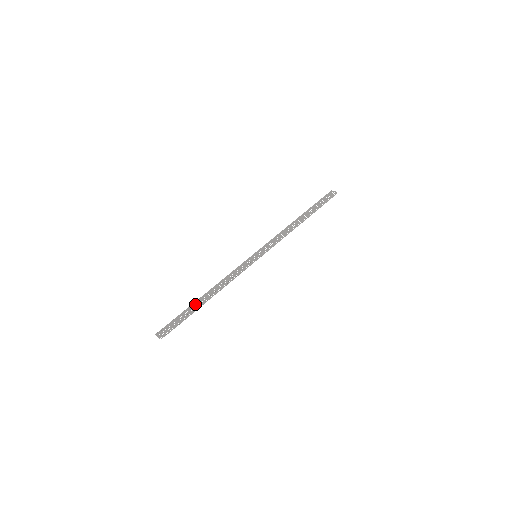
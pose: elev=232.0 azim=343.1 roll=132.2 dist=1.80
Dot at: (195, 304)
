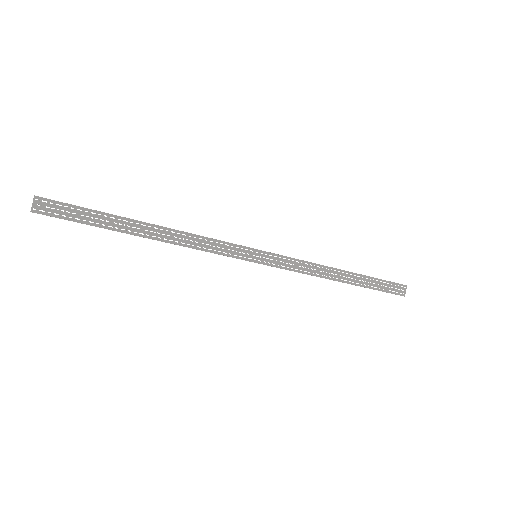
Dot at: (126, 224)
